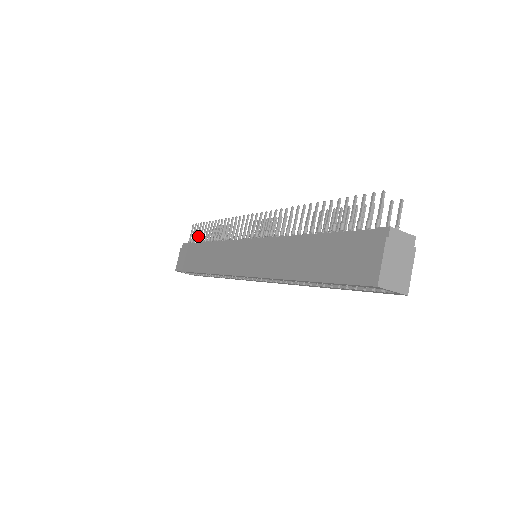
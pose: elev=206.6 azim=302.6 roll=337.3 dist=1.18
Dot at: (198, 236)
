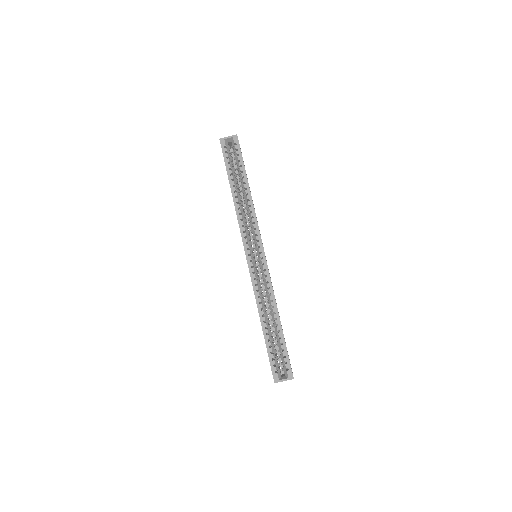
Dot at: occluded
